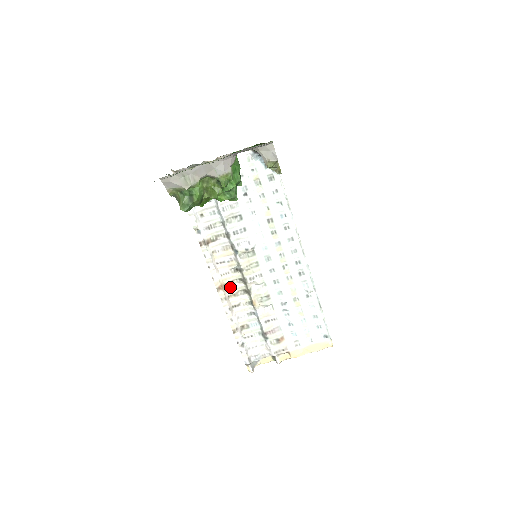
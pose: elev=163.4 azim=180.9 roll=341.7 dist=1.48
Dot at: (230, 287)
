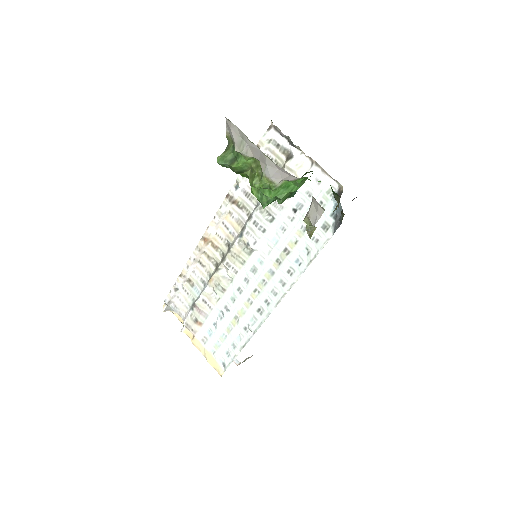
Dot at: (212, 248)
